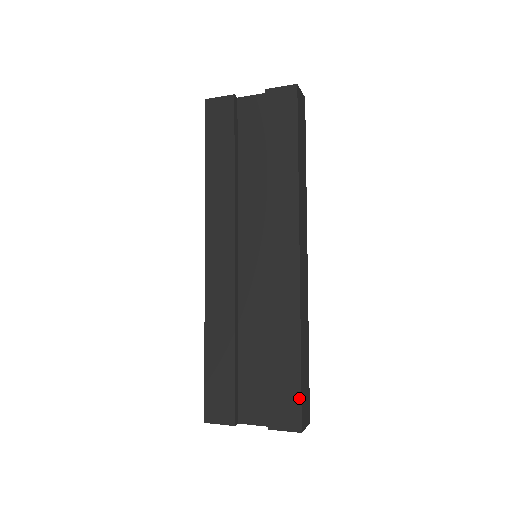
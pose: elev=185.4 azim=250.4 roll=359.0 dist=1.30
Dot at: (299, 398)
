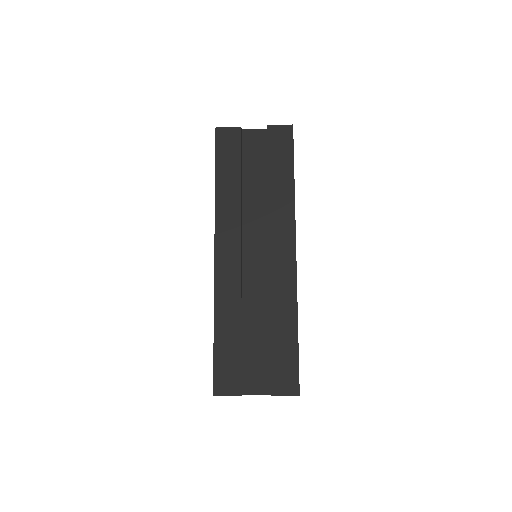
Dot at: (297, 368)
